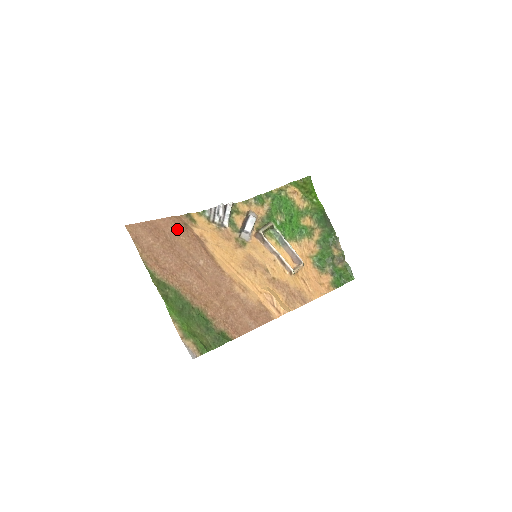
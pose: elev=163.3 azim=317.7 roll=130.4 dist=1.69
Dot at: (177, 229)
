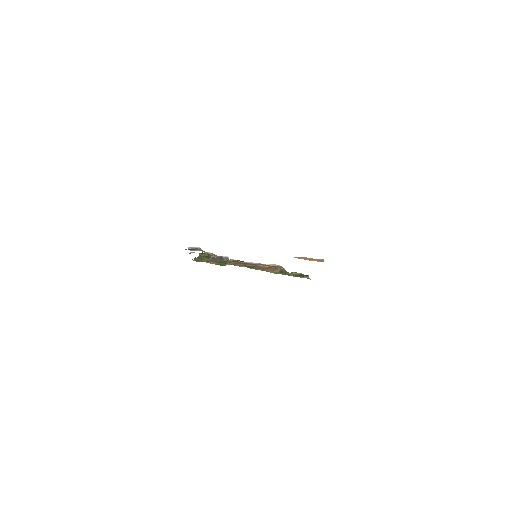
Dot at: occluded
